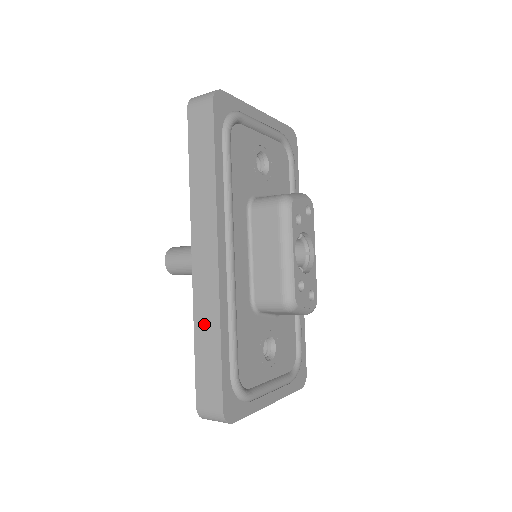
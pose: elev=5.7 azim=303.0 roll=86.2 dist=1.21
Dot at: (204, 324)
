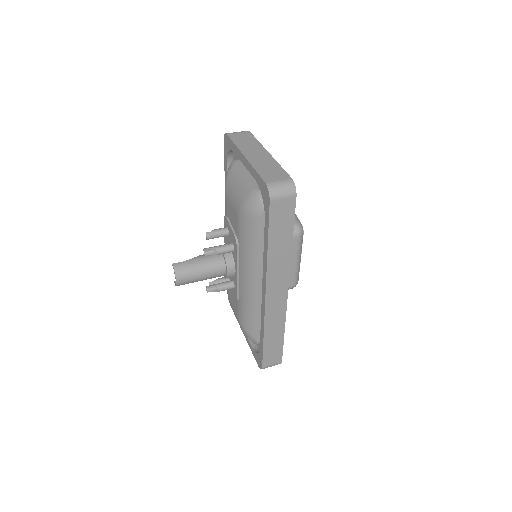
Dot at: (273, 329)
